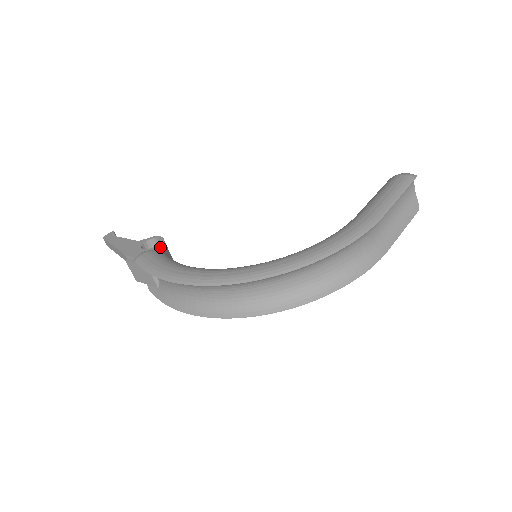
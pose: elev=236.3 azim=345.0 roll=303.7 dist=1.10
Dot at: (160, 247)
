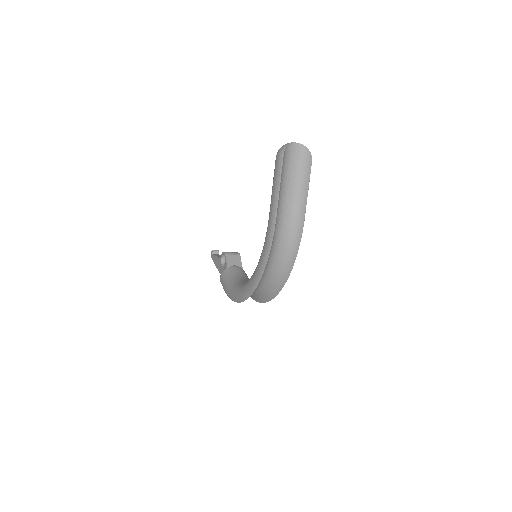
Dot at: (226, 264)
